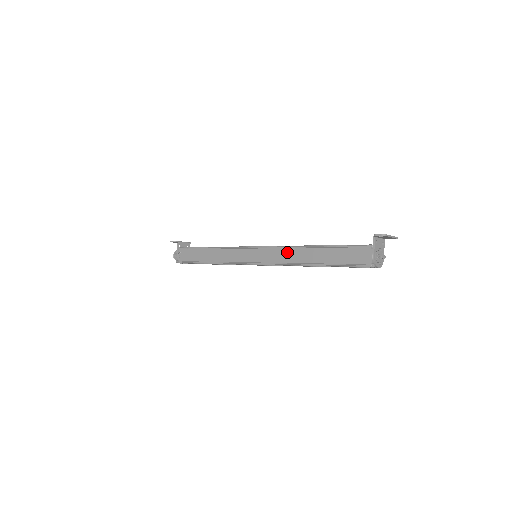
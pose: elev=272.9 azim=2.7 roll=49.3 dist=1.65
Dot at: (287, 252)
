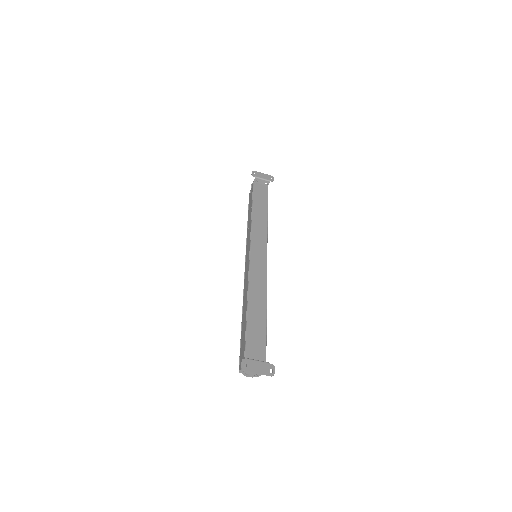
Dot at: (246, 286)
